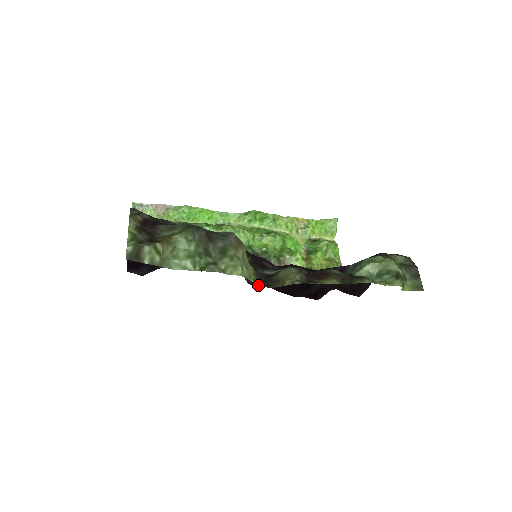
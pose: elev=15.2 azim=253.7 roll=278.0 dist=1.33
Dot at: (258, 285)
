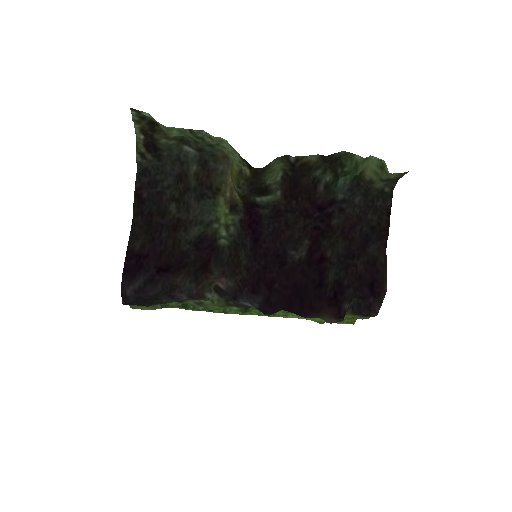
Dot at: (267, 302)
